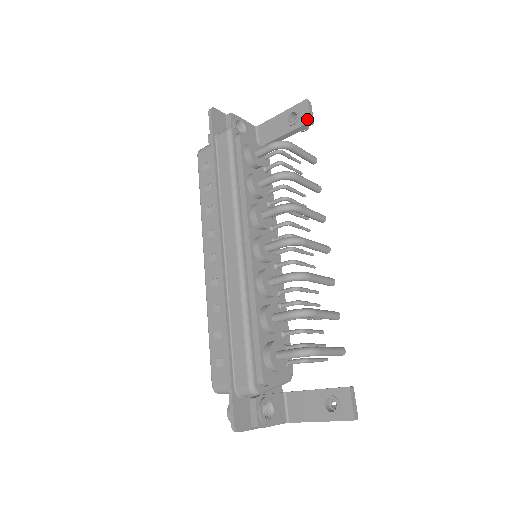
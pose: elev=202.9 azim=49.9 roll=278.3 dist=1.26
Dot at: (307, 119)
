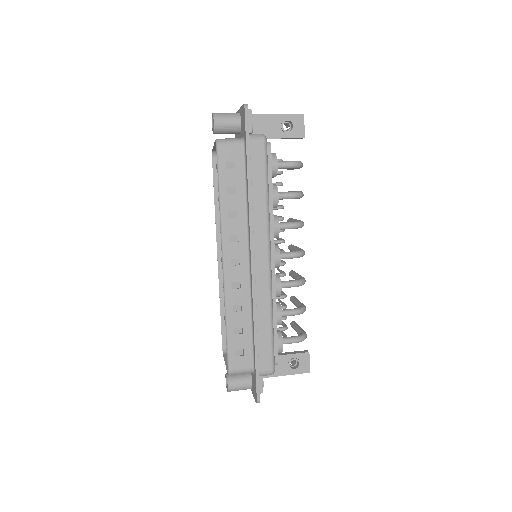
Dot at: (302, 134)
